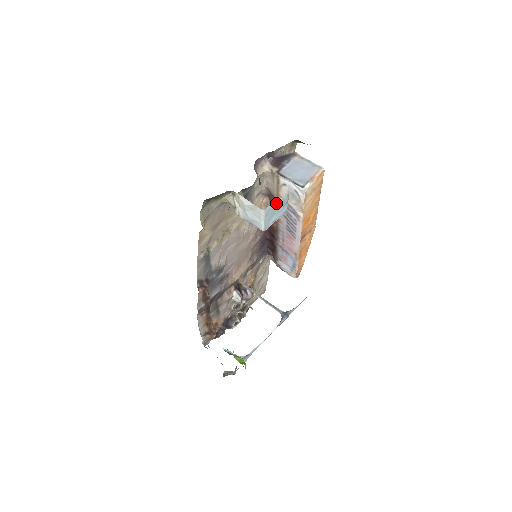
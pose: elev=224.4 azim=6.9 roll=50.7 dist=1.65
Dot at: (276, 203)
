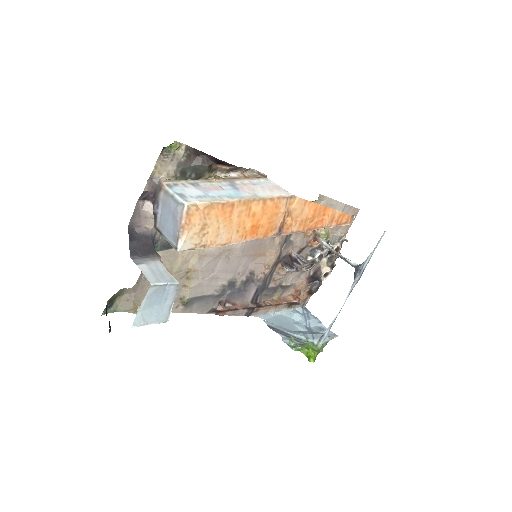
Dot at: (145, 304)
